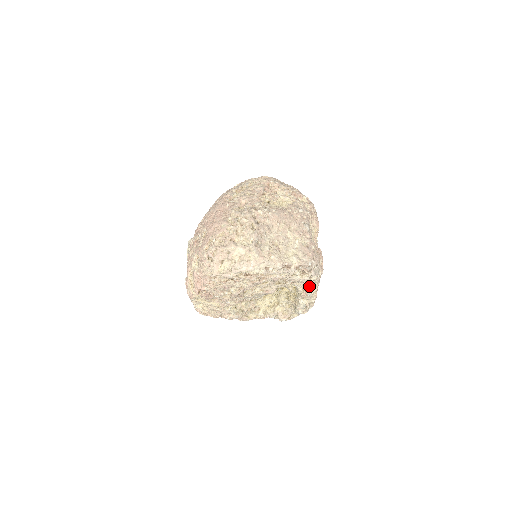
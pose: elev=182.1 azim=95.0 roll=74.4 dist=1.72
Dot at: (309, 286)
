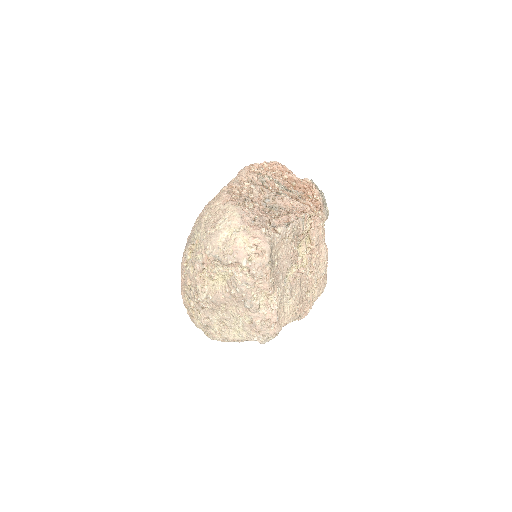
Dot at: occluded
